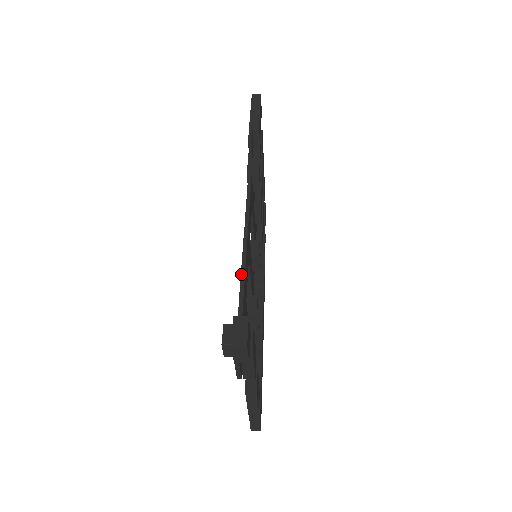
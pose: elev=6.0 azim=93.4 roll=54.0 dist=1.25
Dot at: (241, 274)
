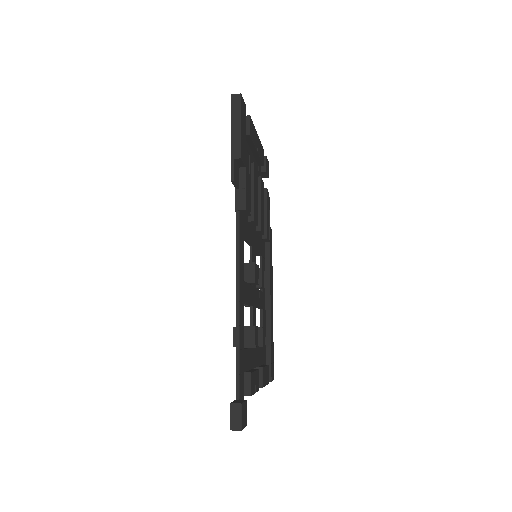
Dot at: (236, 340)
